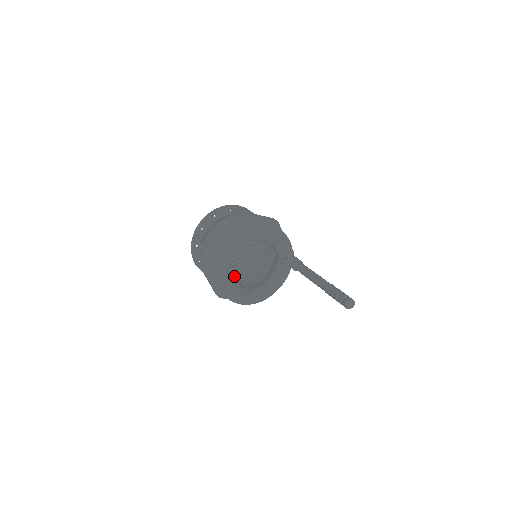
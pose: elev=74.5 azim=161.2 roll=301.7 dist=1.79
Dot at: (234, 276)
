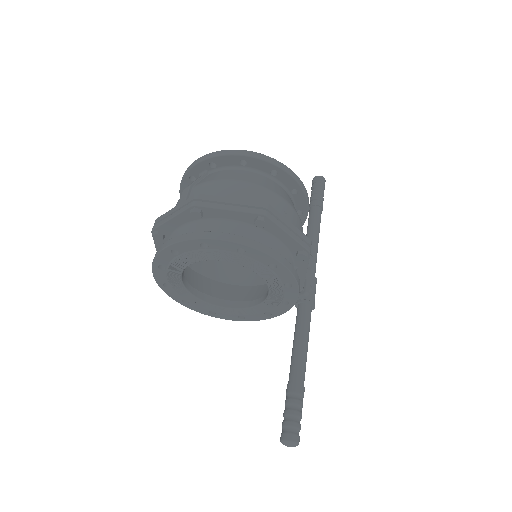
Dot at: (180, 273)
